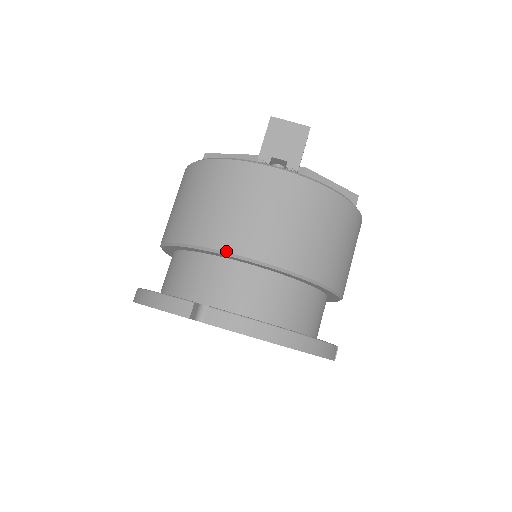
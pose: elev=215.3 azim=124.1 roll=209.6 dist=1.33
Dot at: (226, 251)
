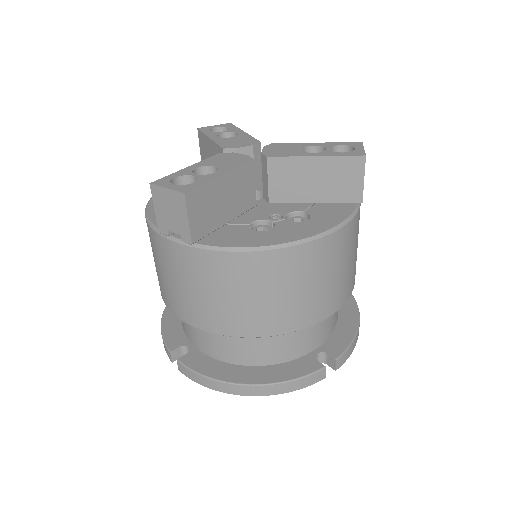
Dot at: (174, 314)
